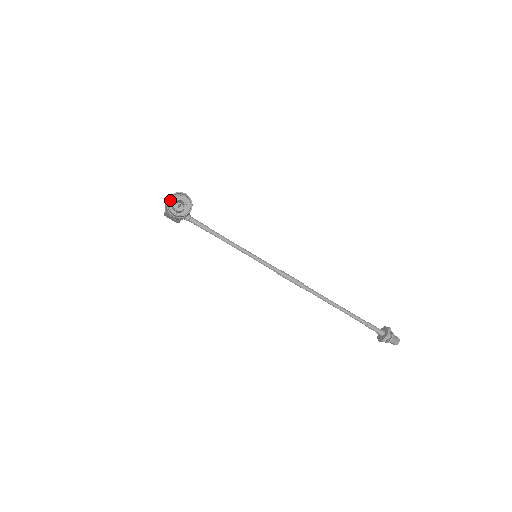
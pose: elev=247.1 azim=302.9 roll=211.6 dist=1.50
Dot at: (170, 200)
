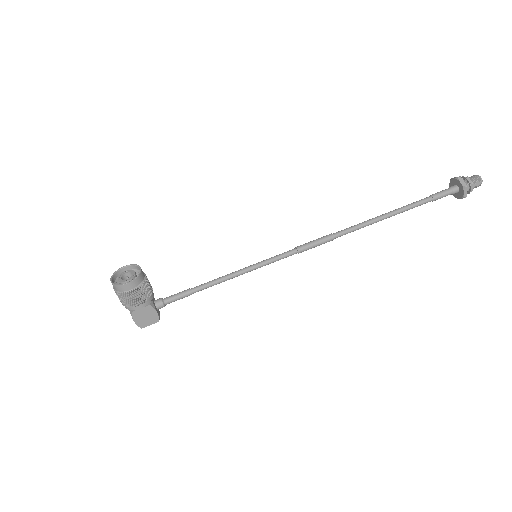
Dot at: occluded
